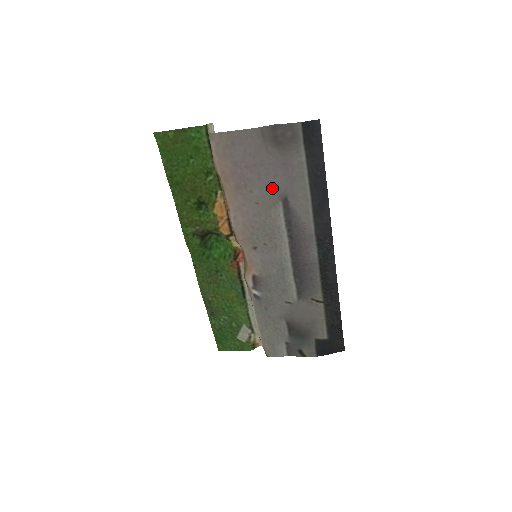
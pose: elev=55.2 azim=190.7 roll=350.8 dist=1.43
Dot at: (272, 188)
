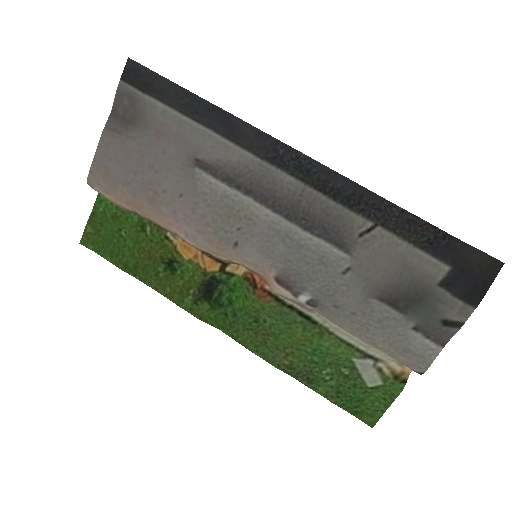
Dot at: (175, 166)
